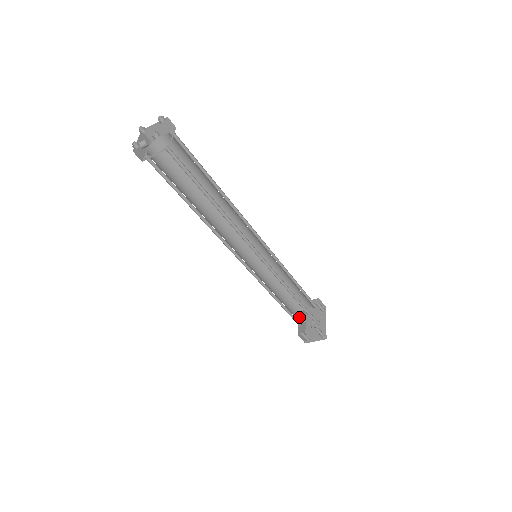
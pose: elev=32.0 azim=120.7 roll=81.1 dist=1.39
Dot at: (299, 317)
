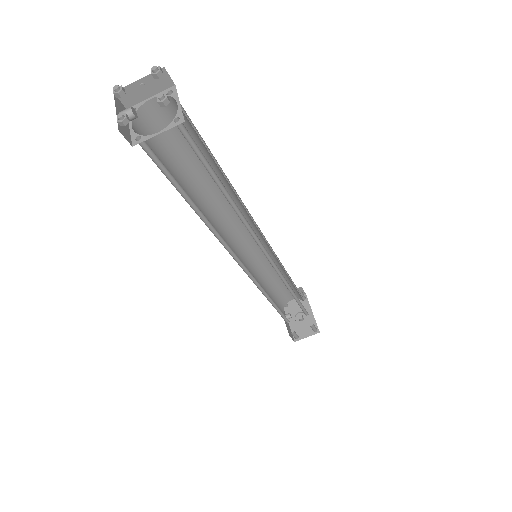
Dot at: occluded
